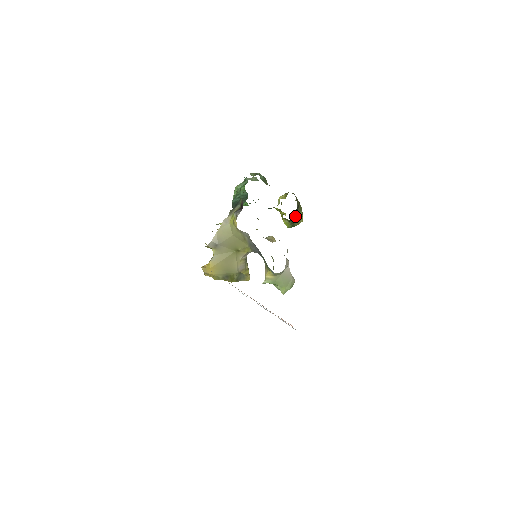
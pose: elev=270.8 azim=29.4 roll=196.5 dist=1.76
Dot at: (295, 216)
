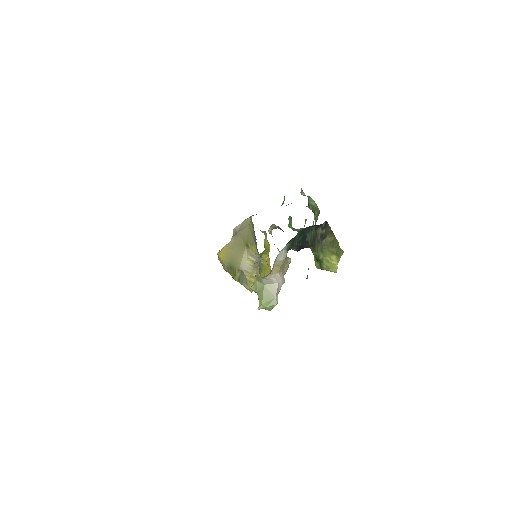
Dot at: (317, 247)
